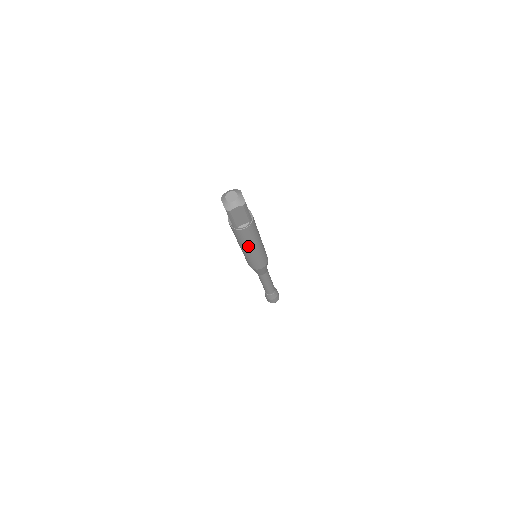
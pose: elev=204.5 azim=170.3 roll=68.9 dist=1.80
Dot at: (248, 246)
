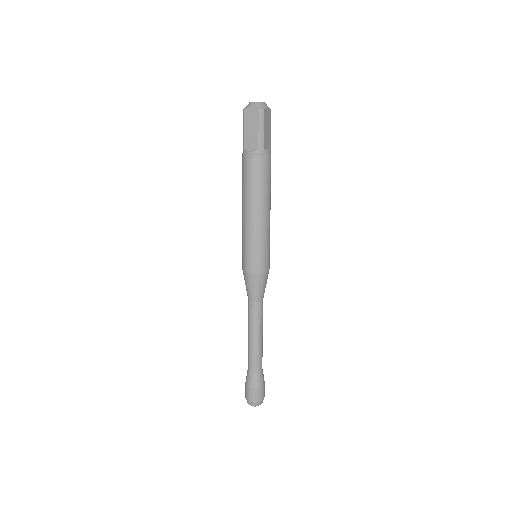
Dot at: (266, 200)
